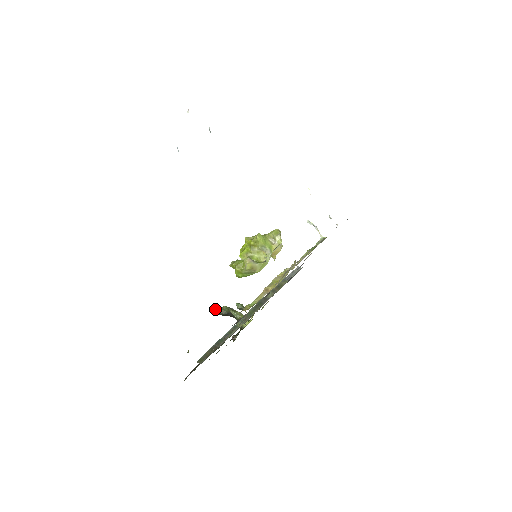
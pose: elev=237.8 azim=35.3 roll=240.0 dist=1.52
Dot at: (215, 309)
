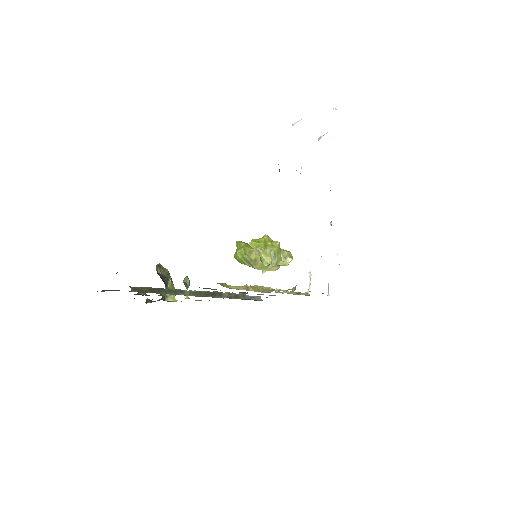
Dot at: (157, 264)
